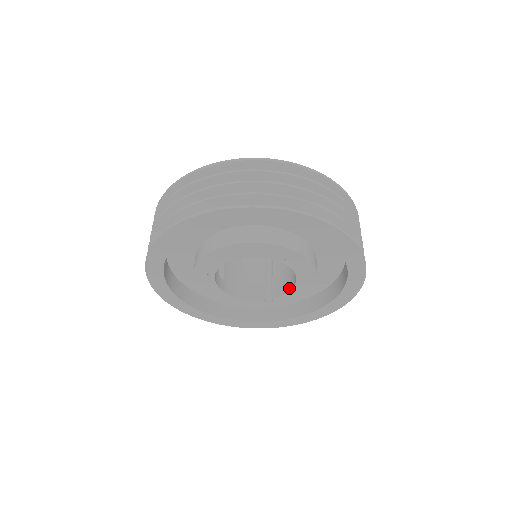
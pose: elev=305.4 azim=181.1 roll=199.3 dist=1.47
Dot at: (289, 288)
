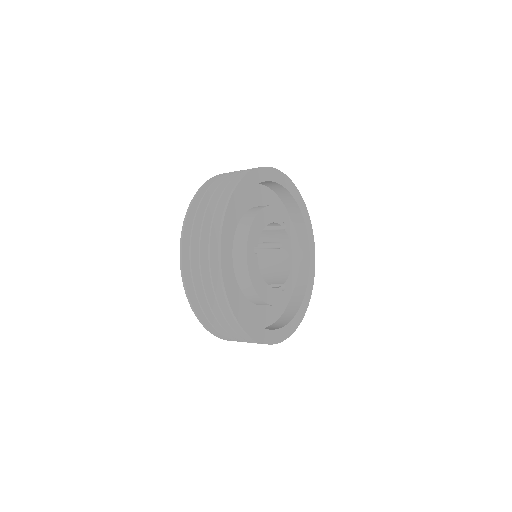
Dot at: (288, 270)
